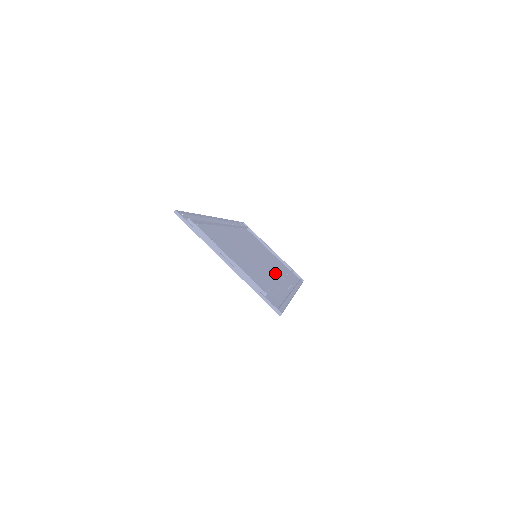
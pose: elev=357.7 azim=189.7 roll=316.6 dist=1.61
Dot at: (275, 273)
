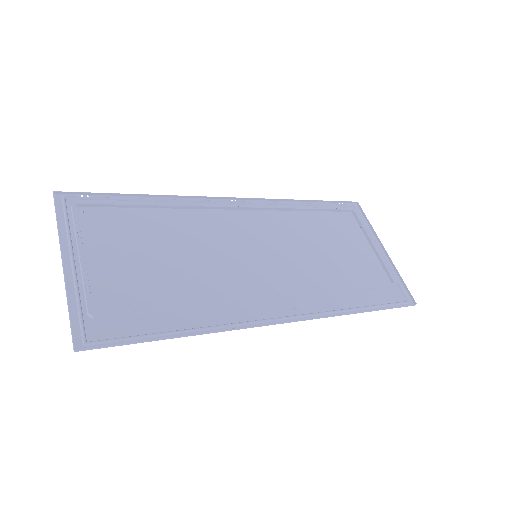
Dot at: (277, 285)
